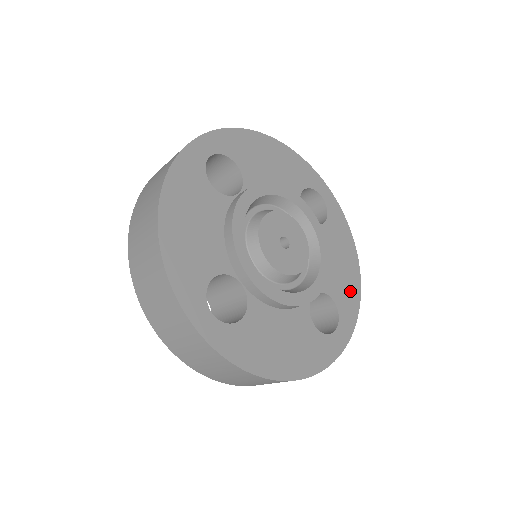
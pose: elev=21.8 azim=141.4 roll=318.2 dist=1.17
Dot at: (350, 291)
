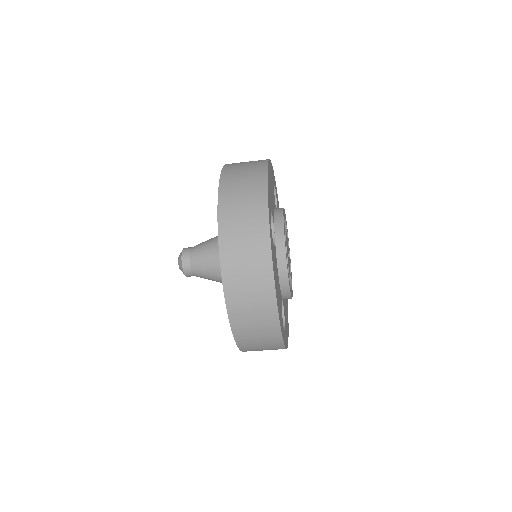
Dot at: occluded
